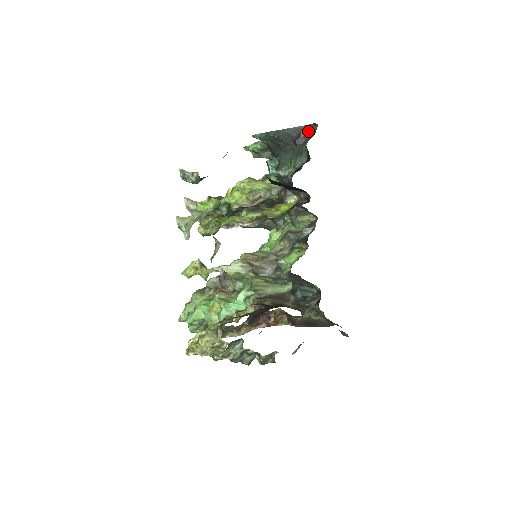
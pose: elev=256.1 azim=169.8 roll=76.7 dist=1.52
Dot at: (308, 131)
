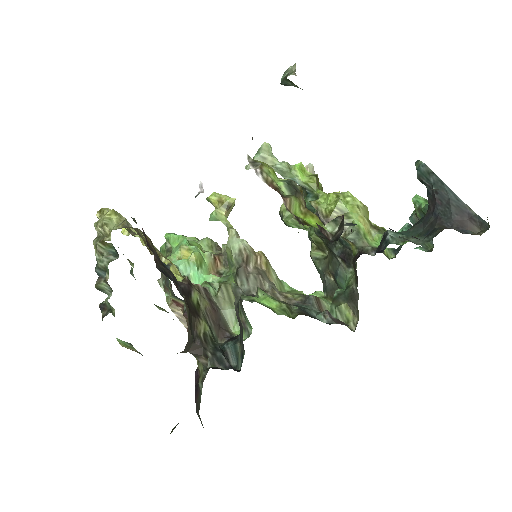
Dot at: (474, 227)
